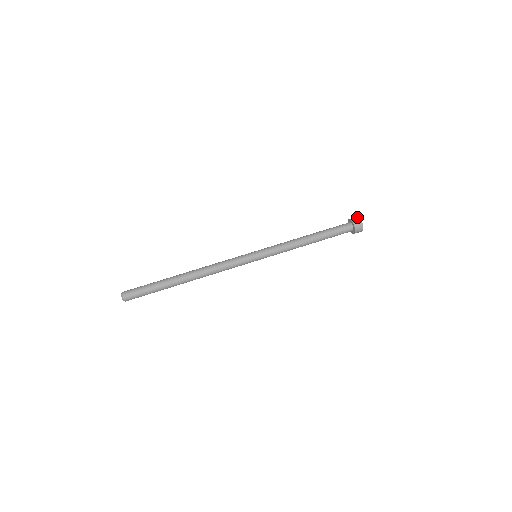
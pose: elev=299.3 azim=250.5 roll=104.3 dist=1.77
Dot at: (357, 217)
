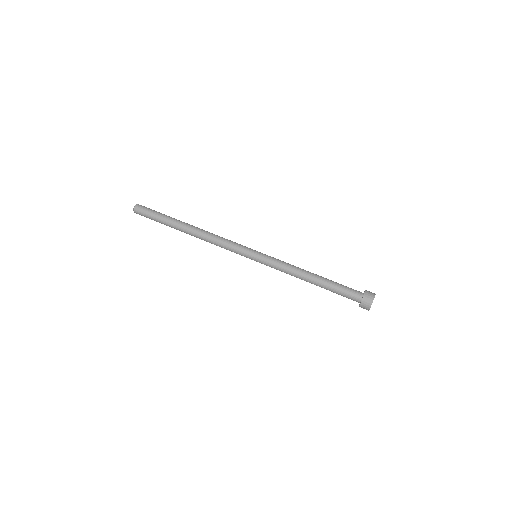
Dot at: occluded
